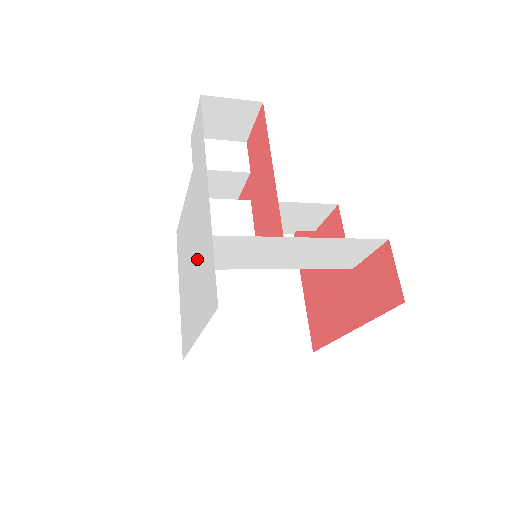
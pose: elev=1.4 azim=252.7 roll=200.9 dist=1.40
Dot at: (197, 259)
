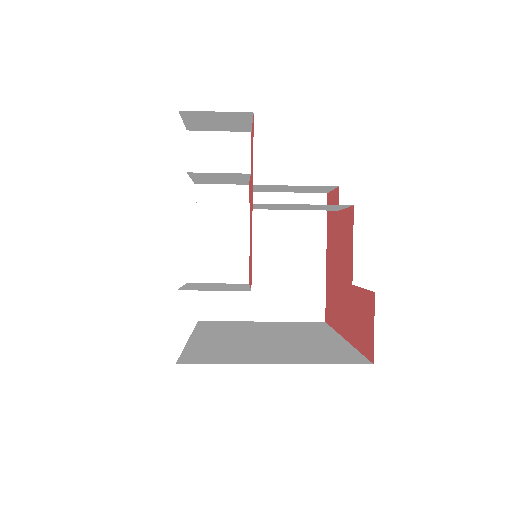
Dot at: occluded
